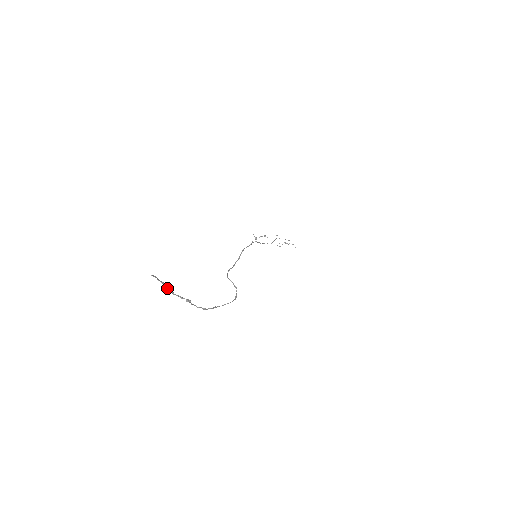
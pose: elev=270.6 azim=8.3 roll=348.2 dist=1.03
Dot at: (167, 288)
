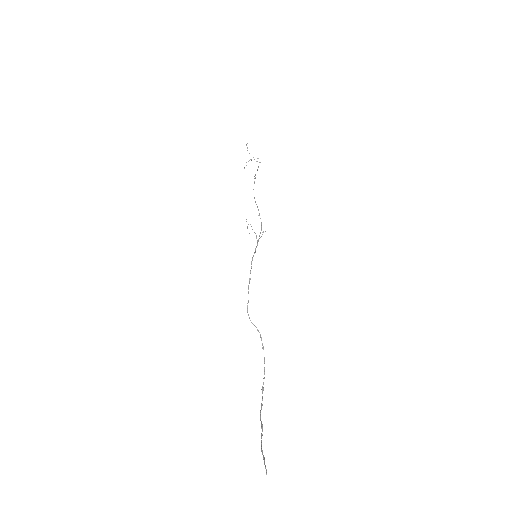
Dot at: (261, 450)
